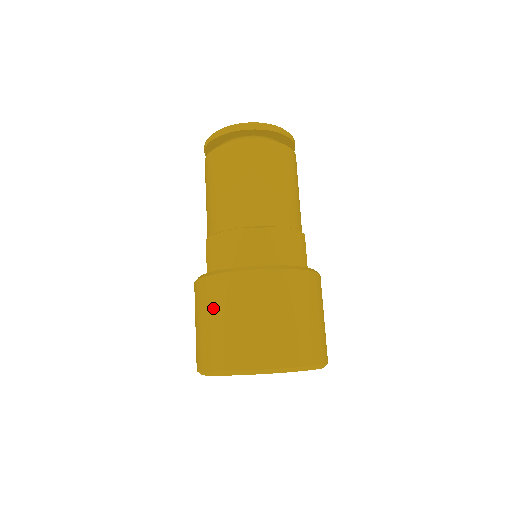
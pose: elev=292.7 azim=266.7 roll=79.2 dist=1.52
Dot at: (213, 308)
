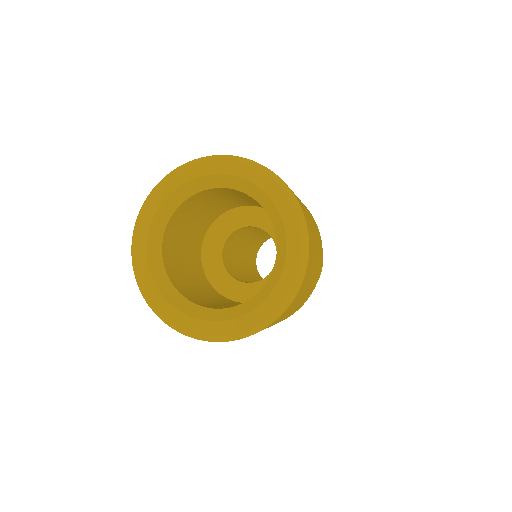
Dot at: occluded
